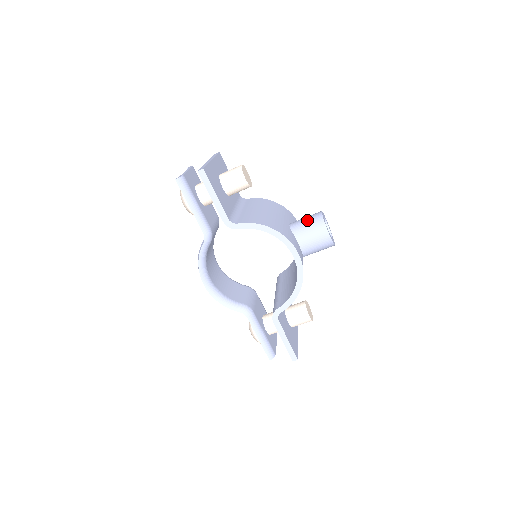
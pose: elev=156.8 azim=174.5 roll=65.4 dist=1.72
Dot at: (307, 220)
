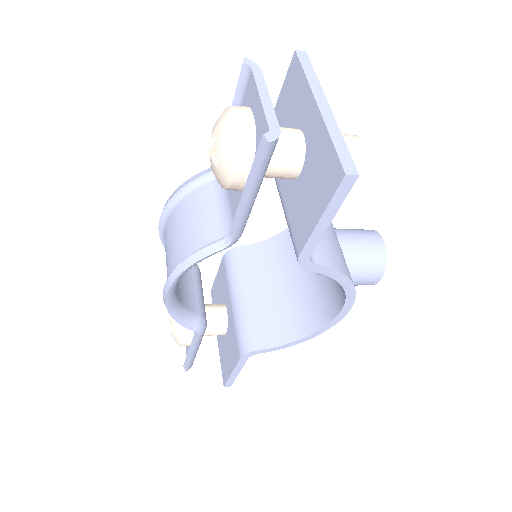
Dot at: (365, 248)
